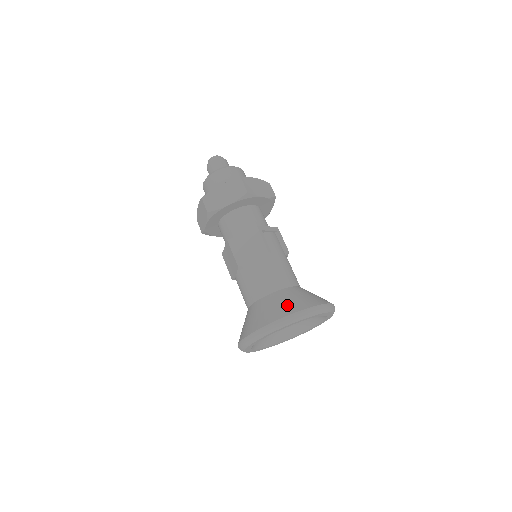
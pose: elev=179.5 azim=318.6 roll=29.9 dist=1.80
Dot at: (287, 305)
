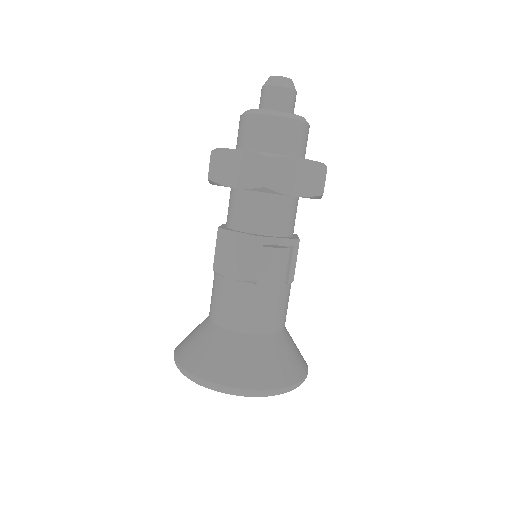
Dot at: (226, 366)
